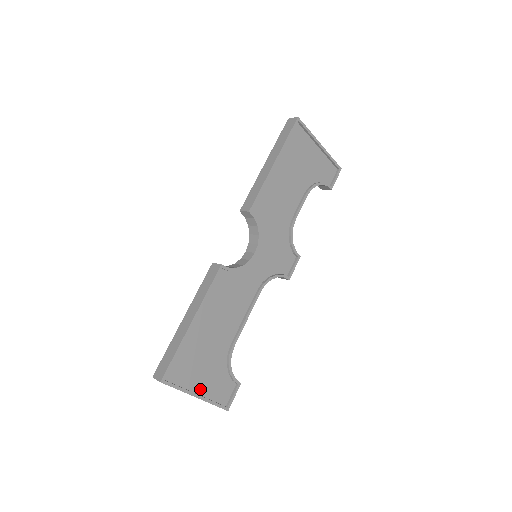
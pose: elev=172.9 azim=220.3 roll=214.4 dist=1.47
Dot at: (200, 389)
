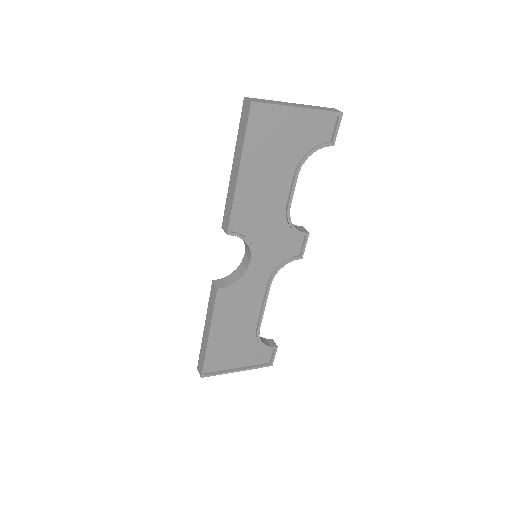
Dot at: (240, 364)
